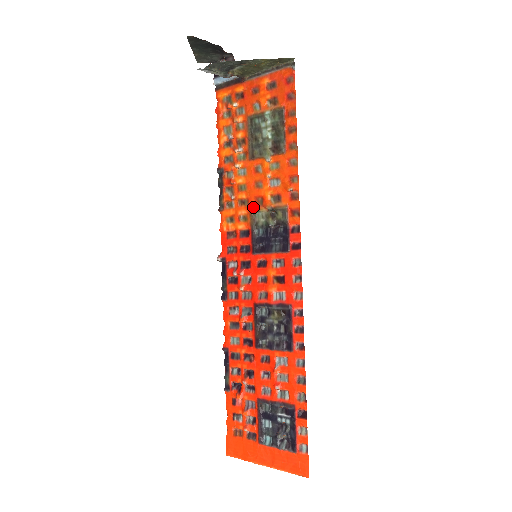
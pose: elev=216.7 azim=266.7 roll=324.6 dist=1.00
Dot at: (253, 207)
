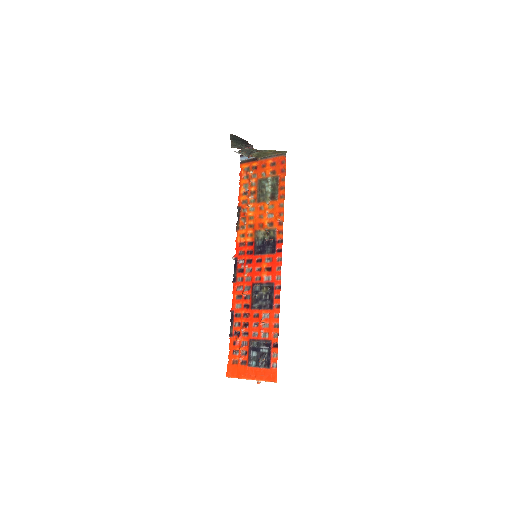
Dot at: (257, 229)
